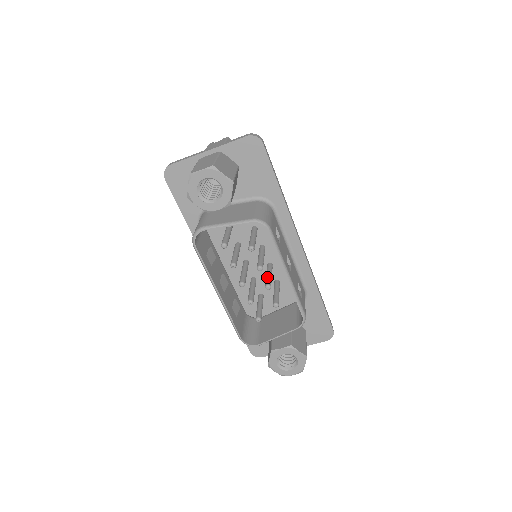
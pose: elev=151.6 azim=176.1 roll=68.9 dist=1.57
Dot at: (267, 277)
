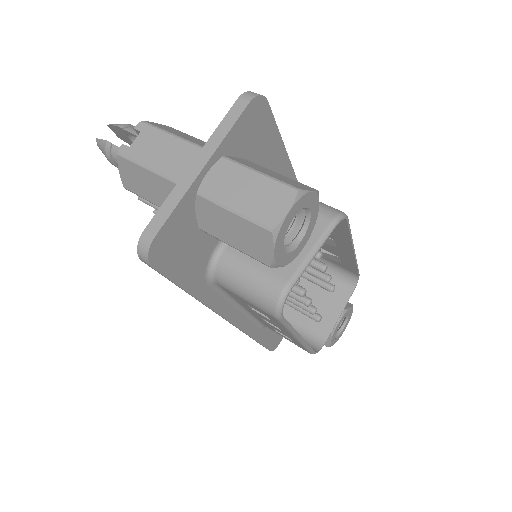
Dot at: (311, 269)
